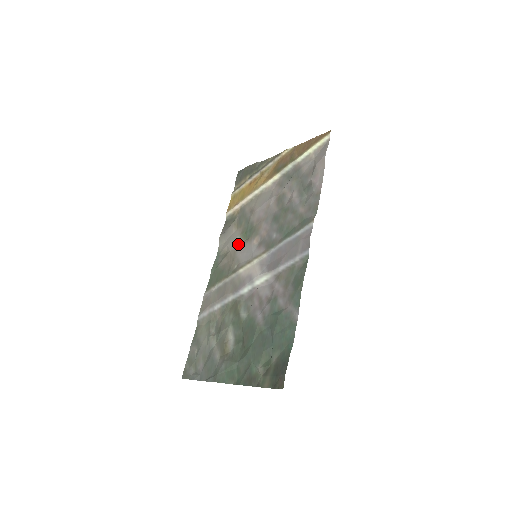
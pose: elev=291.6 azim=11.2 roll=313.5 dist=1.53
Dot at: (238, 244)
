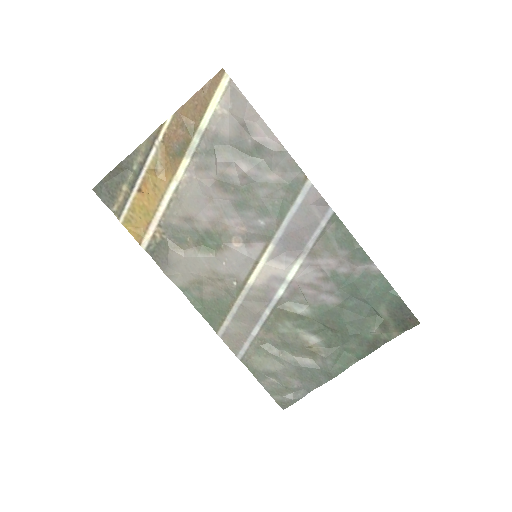
Dot at: (209, 262)
